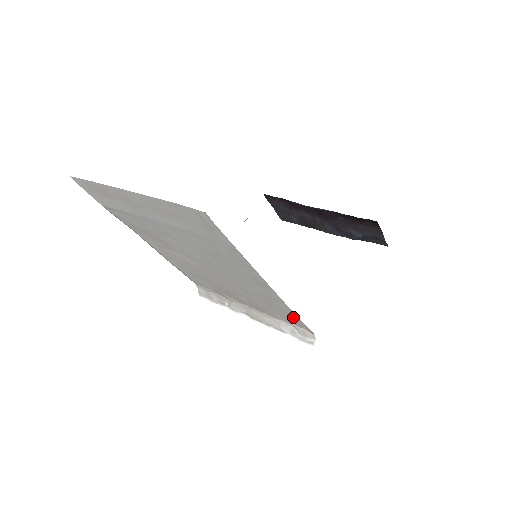
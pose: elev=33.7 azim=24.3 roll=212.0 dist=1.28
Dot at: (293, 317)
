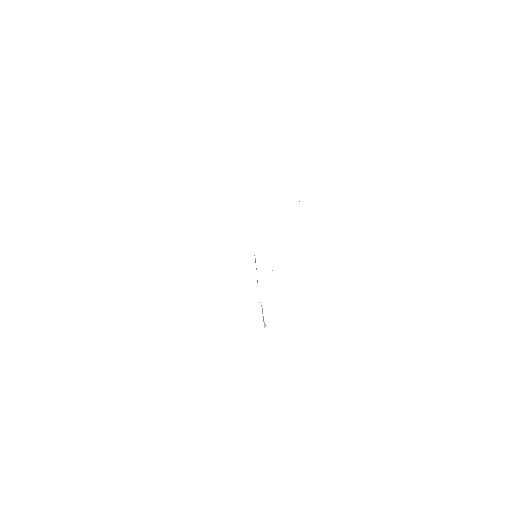
Dot at: occluded
